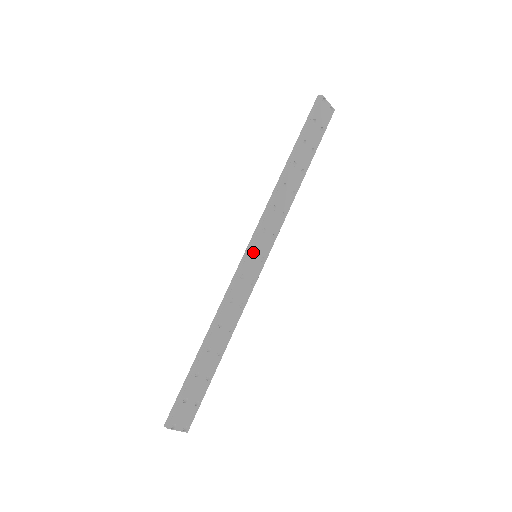
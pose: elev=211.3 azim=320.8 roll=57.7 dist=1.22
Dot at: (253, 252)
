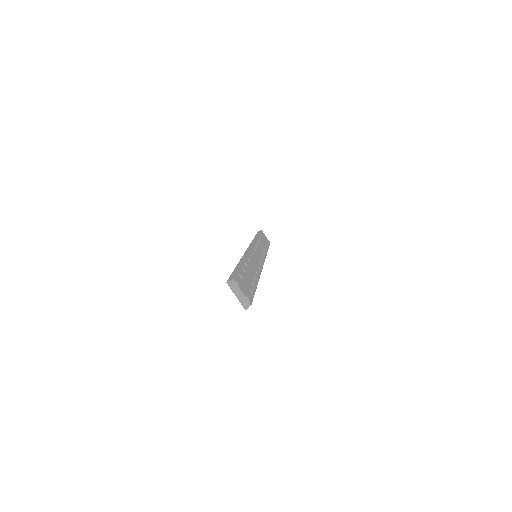
Dot at: occluded
